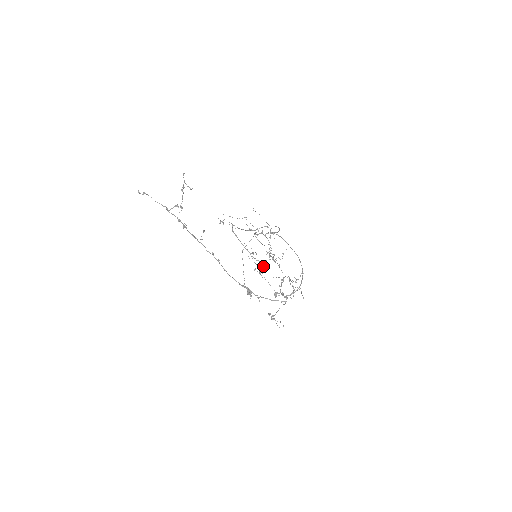
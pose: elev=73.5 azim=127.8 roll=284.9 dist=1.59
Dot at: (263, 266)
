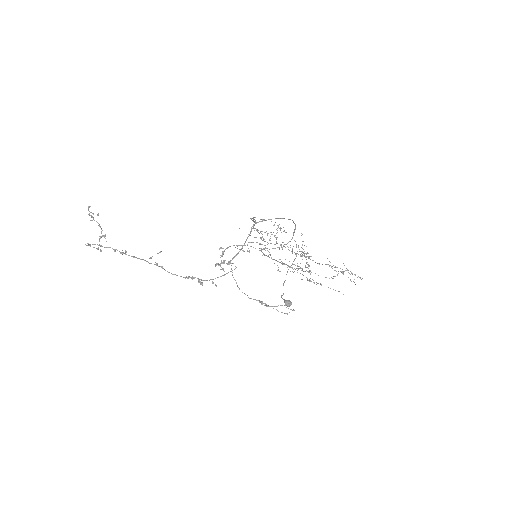
Dot at: (309, 271)
